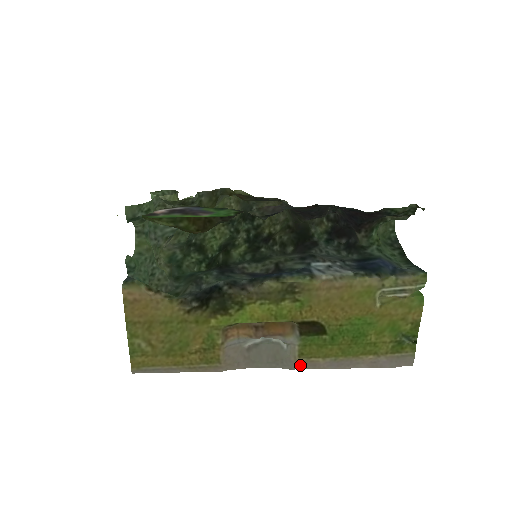
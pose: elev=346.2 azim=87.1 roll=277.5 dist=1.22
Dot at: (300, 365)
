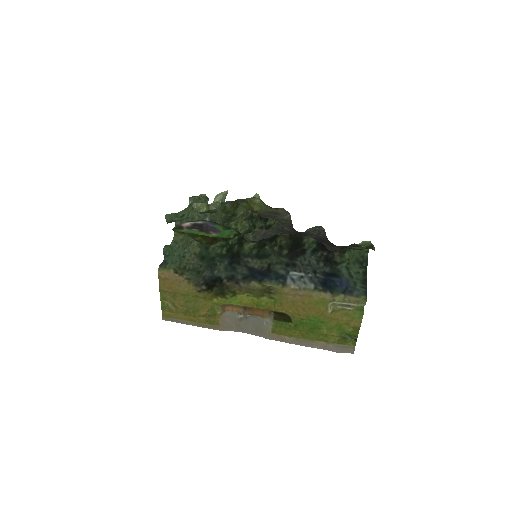
Dot at: (273, 337)
